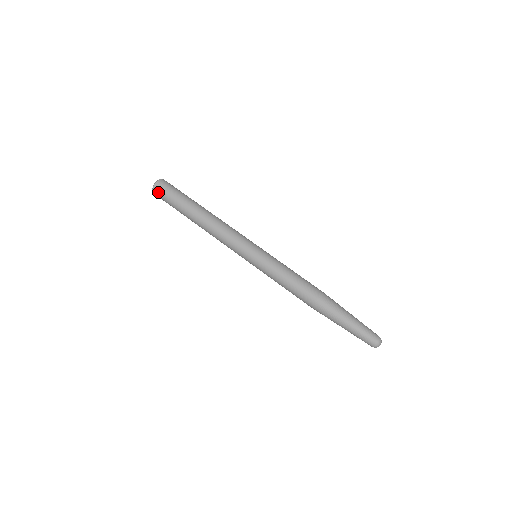
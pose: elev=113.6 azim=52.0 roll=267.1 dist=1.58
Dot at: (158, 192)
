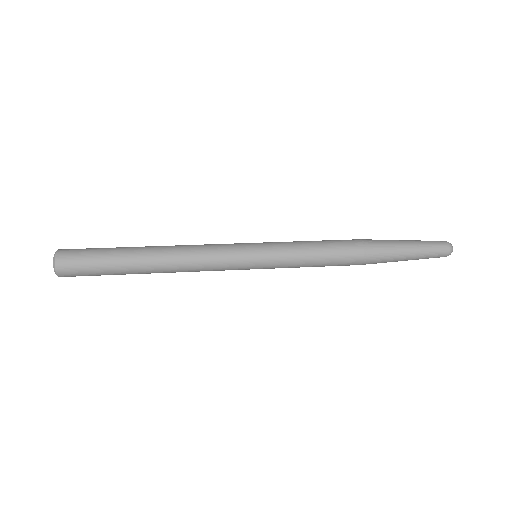
Dot at: (67, 255)
